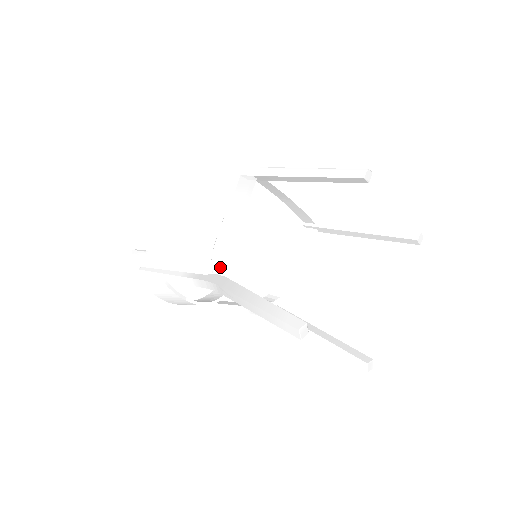
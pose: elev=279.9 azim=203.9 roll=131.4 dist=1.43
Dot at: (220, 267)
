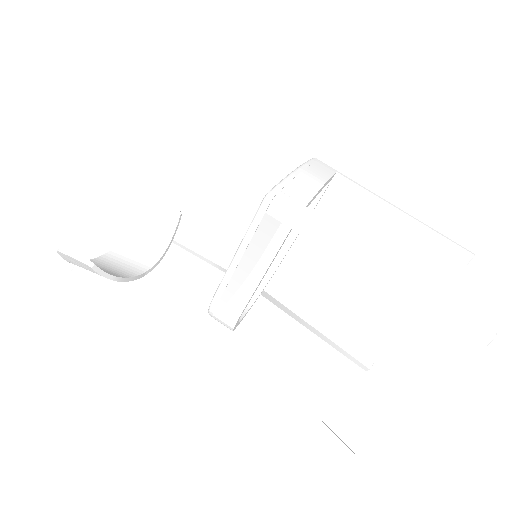
Dot at: (225, 323)
